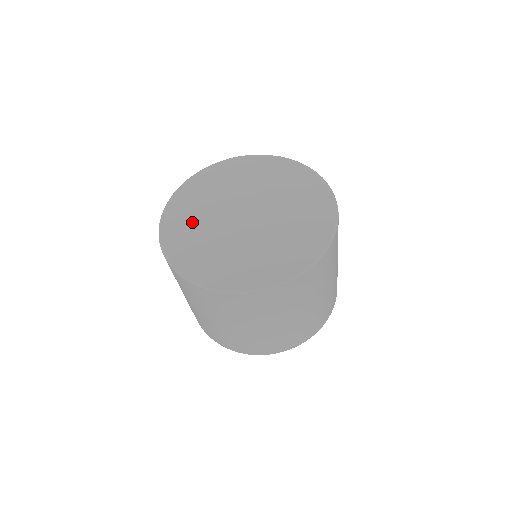
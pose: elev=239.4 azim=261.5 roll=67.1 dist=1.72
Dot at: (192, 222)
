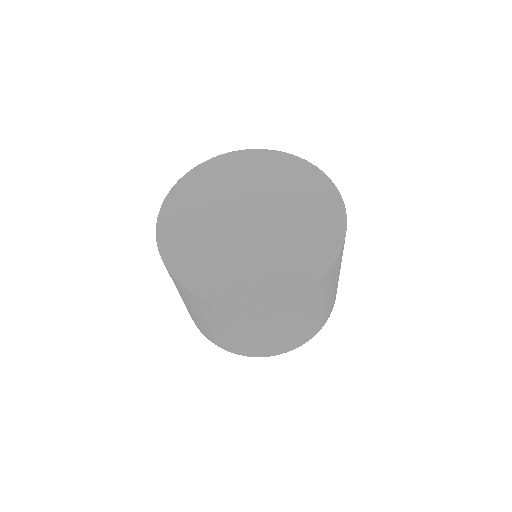
Dot at: (192, 222)
